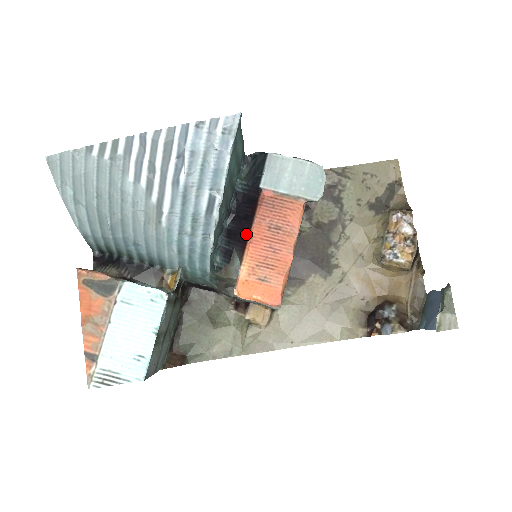
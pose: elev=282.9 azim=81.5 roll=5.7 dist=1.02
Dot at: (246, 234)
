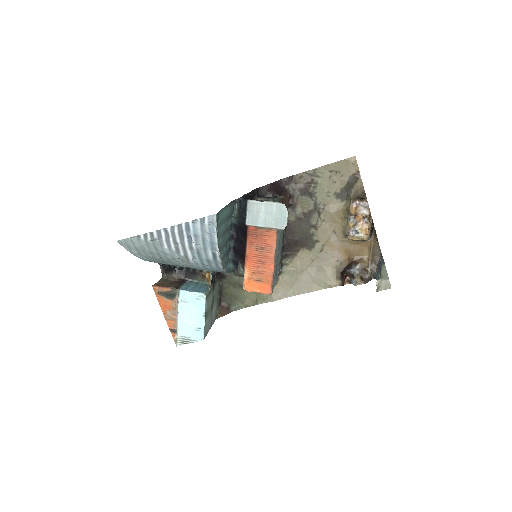
Dot at: (244, 254)
